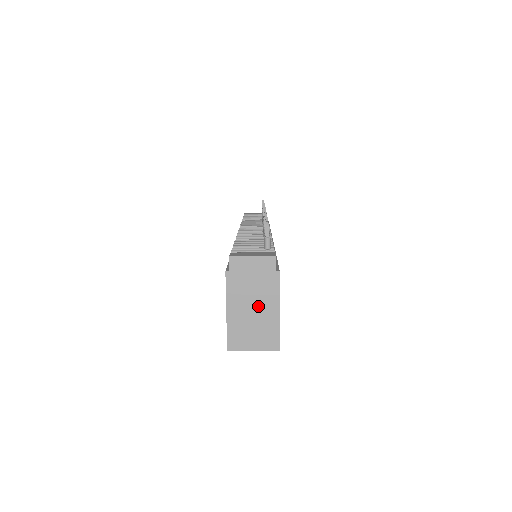
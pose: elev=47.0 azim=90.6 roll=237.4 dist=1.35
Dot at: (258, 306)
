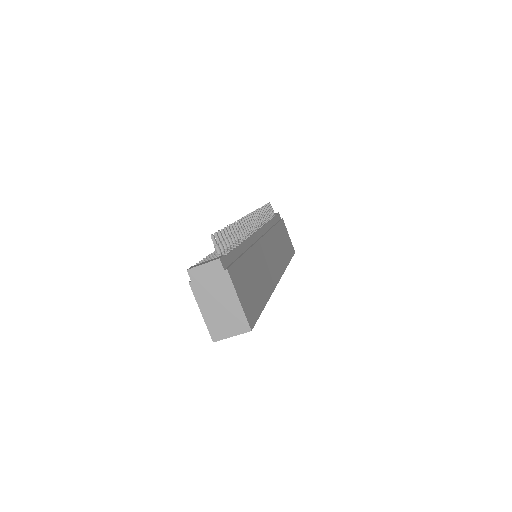
Dot at: (222, 301)
